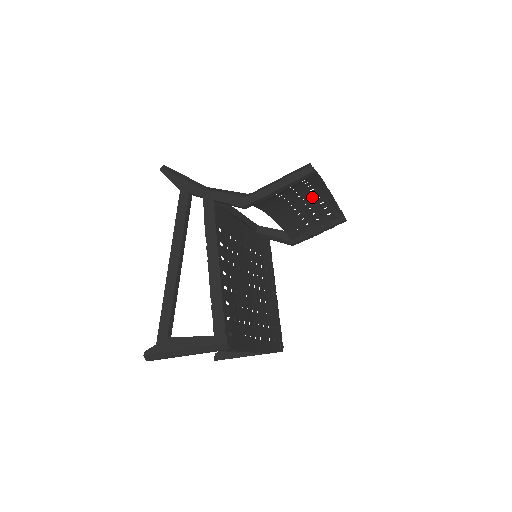
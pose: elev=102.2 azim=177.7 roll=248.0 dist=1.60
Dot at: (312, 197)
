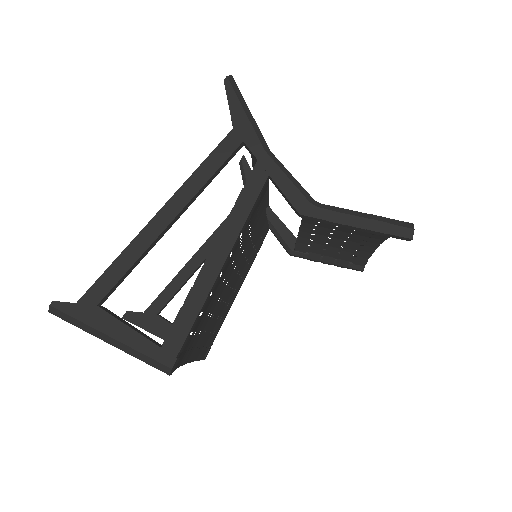
Dot at: (361, 237)
